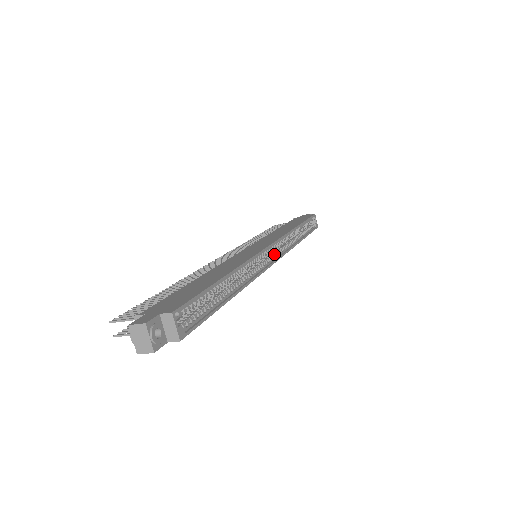
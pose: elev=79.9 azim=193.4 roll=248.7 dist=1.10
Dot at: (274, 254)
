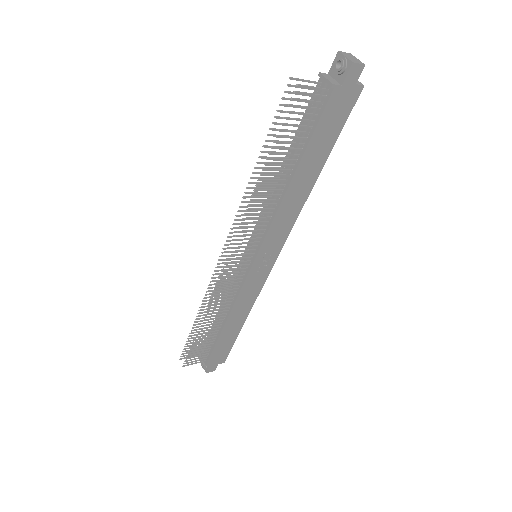
Dot at: occluded
